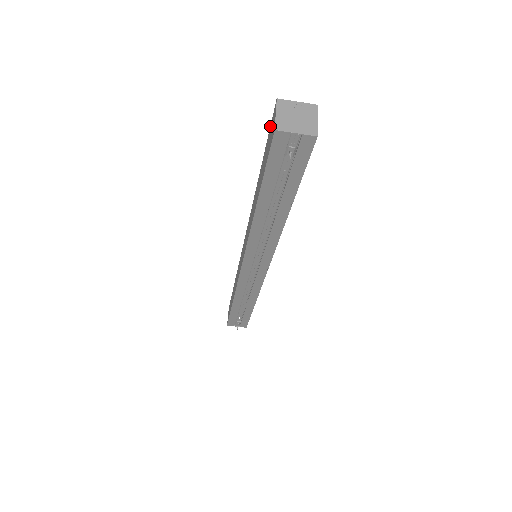
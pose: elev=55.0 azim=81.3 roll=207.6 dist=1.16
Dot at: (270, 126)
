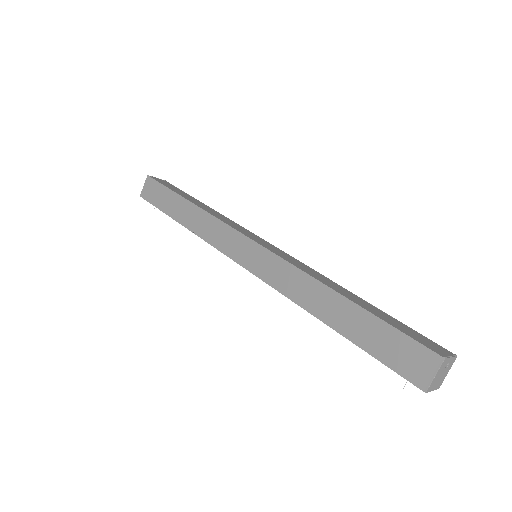
Dot at: (412, 340)
